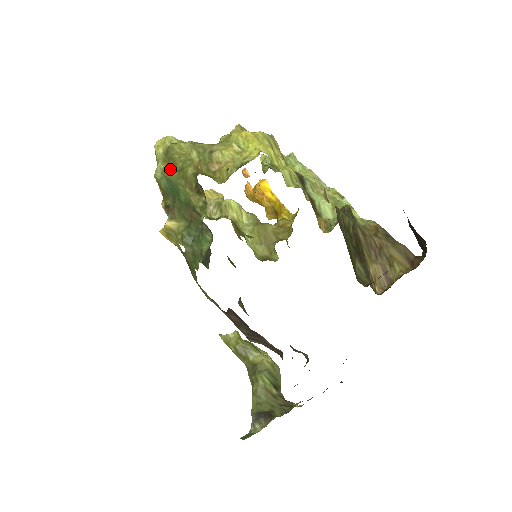
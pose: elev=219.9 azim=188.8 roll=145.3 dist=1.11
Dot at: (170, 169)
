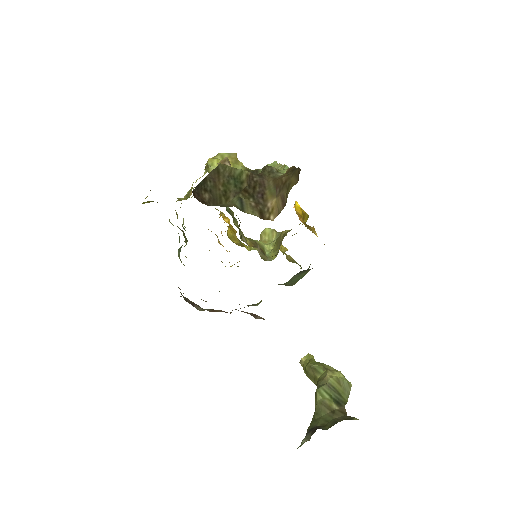
Dot at: occluded
